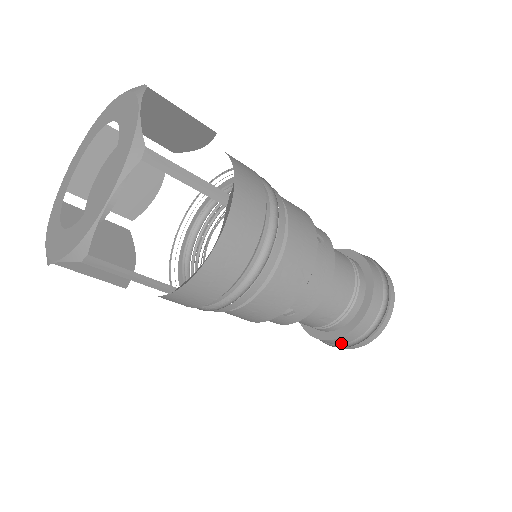
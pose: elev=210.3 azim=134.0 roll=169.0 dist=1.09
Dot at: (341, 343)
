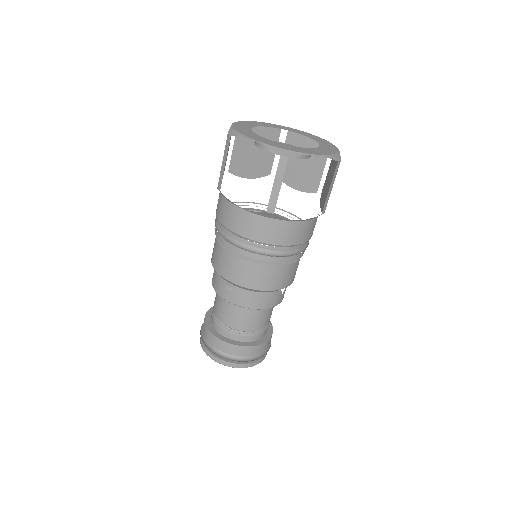
Dot at: (258, 353)
